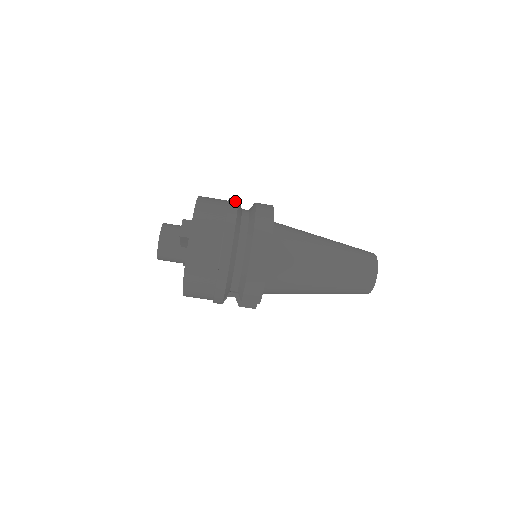
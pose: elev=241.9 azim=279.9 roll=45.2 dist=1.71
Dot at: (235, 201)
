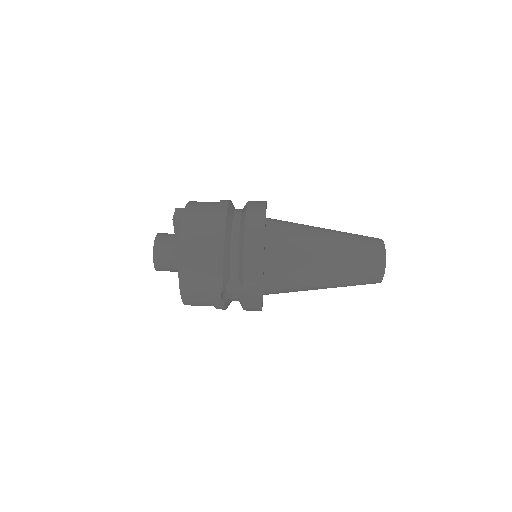
Dot at: occluded
